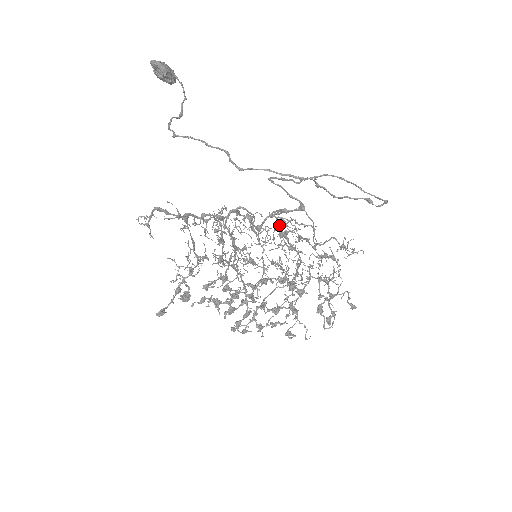
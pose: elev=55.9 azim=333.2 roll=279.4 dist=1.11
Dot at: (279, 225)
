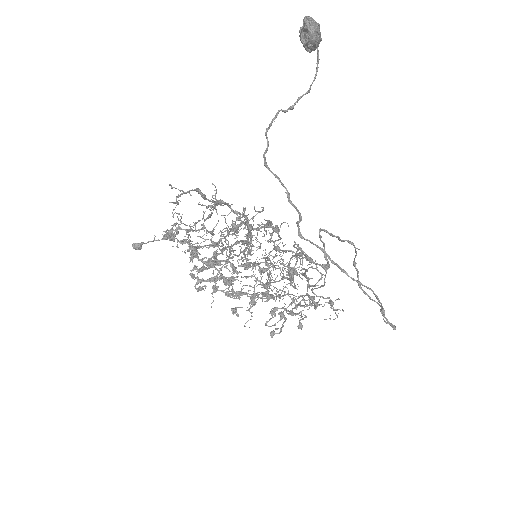
Dot at: (295, 265)
